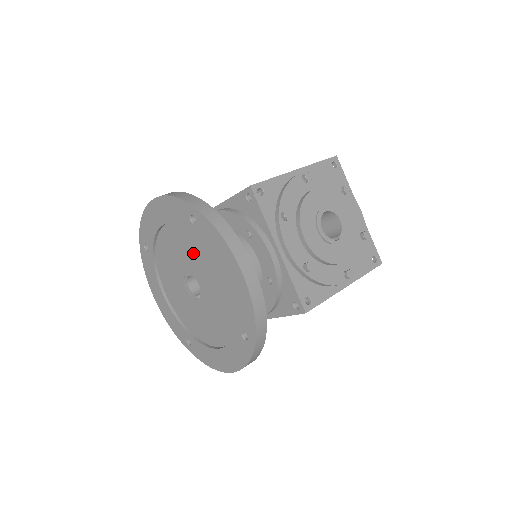
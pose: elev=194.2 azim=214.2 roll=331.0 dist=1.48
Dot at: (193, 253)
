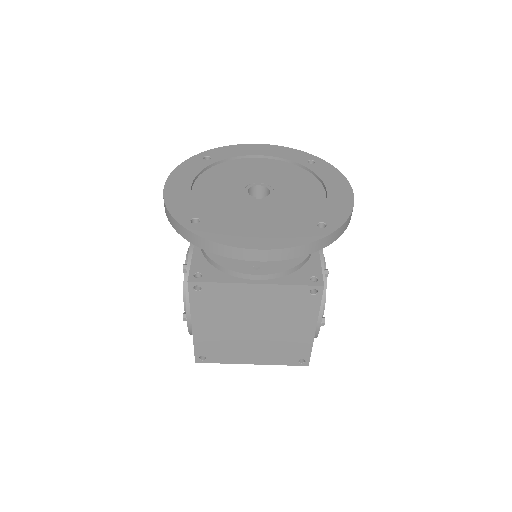
Dot at: (285, 176)
